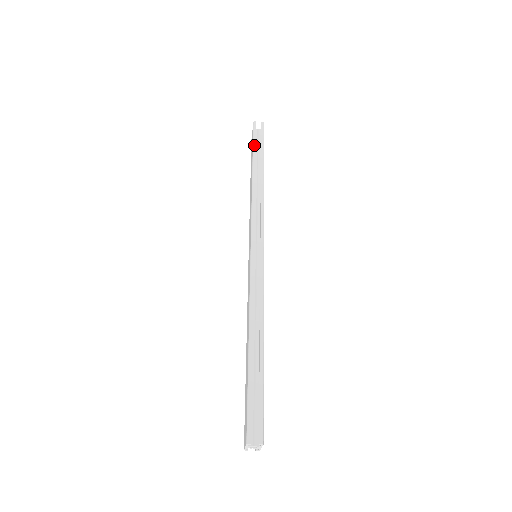
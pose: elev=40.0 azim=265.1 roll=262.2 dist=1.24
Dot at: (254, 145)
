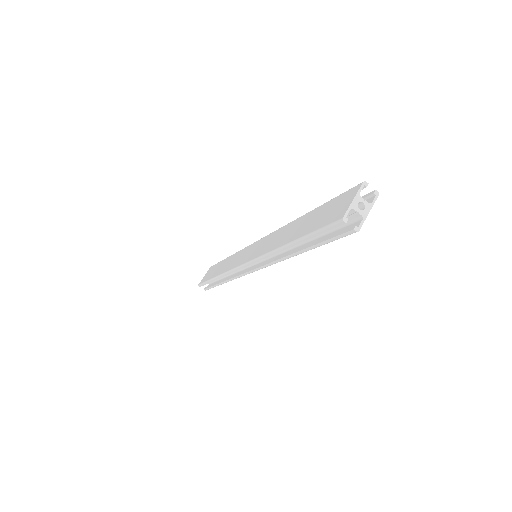
Dot at: occluded
